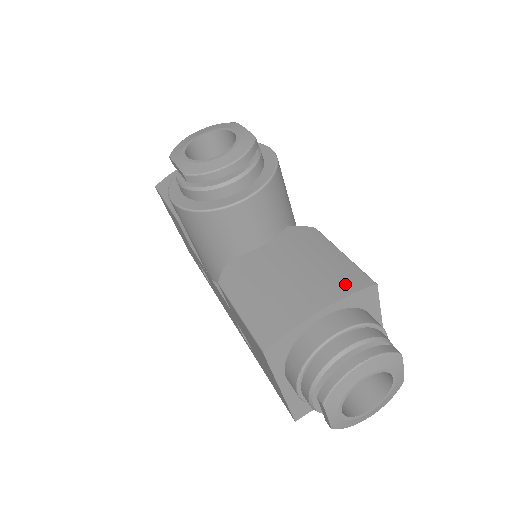
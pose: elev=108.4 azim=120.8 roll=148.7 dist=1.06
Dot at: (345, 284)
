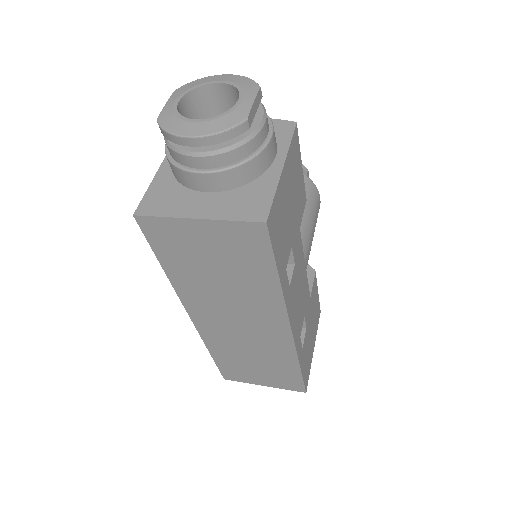
Dot at: occluded
